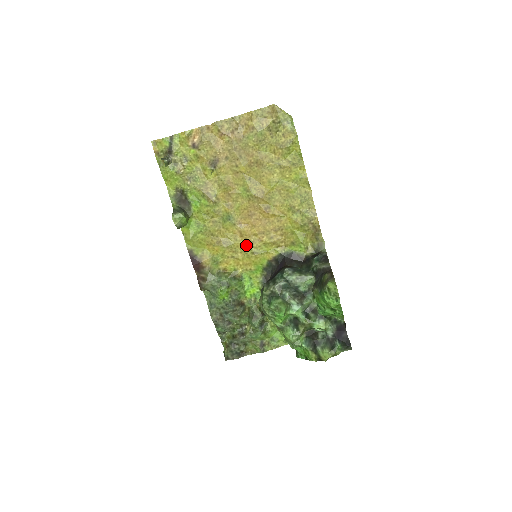
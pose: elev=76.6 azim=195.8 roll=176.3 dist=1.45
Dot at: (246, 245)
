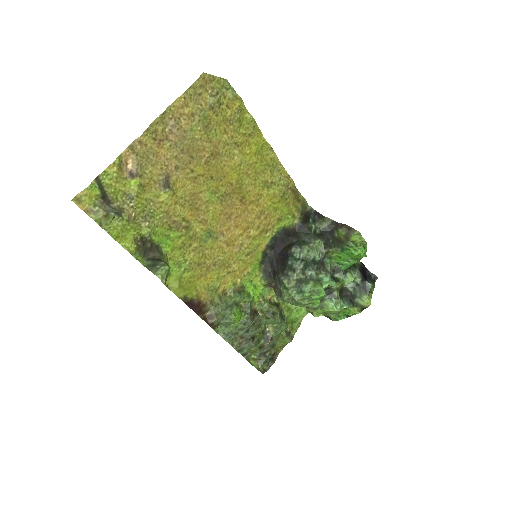
Dot at: (236, 252)
